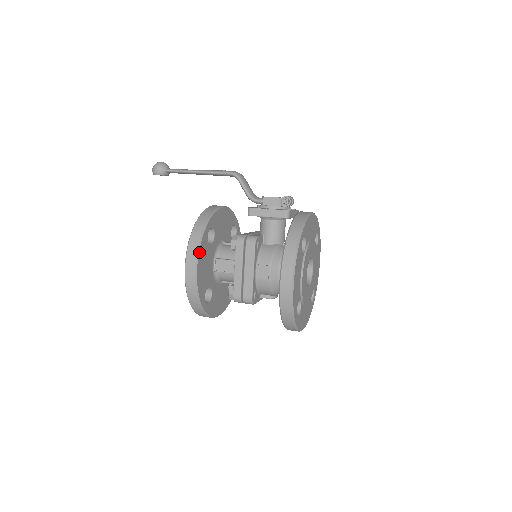
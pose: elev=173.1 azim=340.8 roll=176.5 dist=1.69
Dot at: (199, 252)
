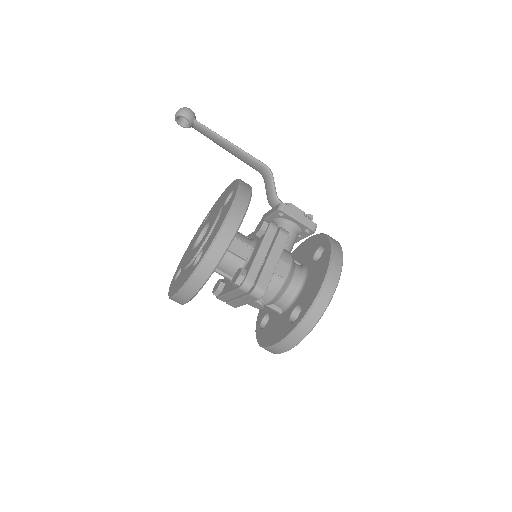
Dot at: (247, 209)
